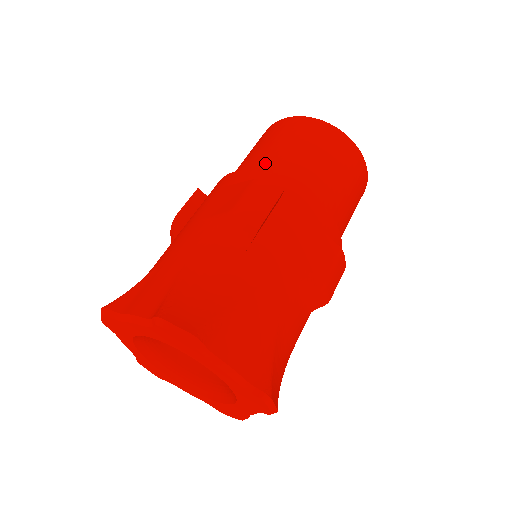
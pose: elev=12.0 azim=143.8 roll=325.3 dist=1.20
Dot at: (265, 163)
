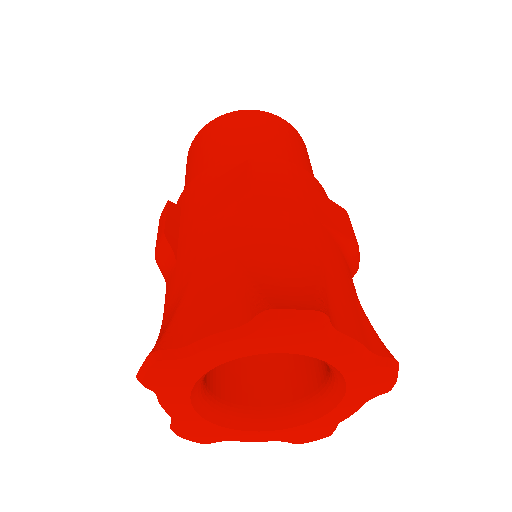
Dot at: (233, 154)
